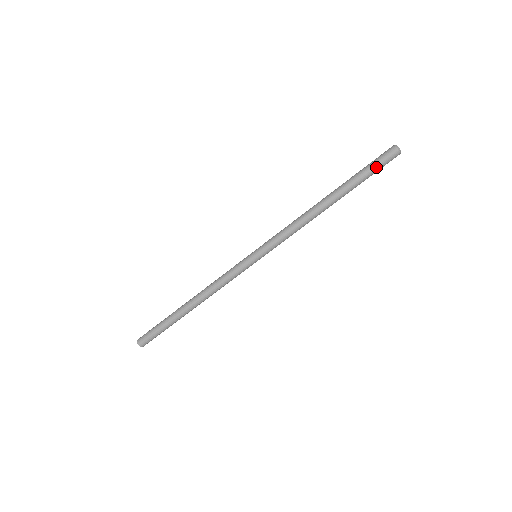
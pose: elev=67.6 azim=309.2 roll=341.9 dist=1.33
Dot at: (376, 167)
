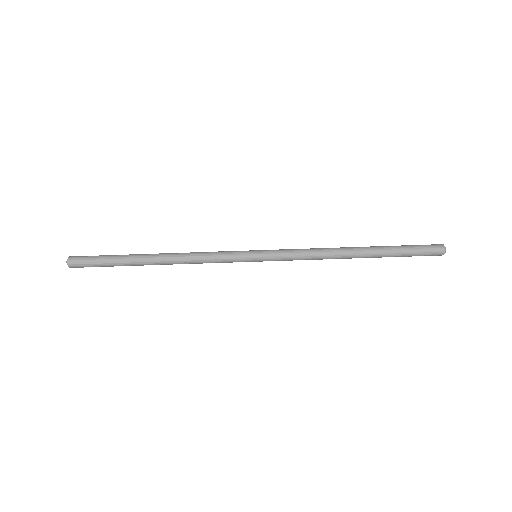
Dot at: (417, 246)
